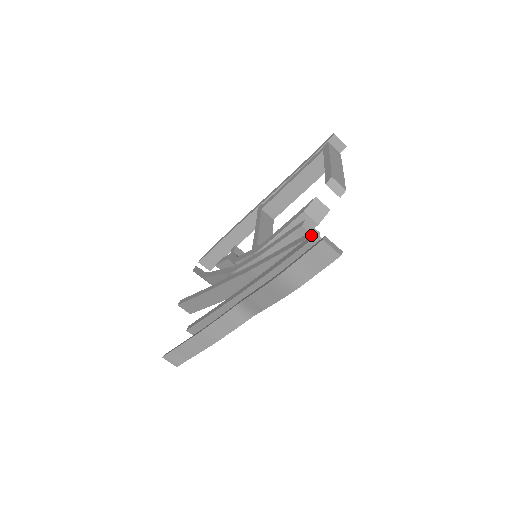
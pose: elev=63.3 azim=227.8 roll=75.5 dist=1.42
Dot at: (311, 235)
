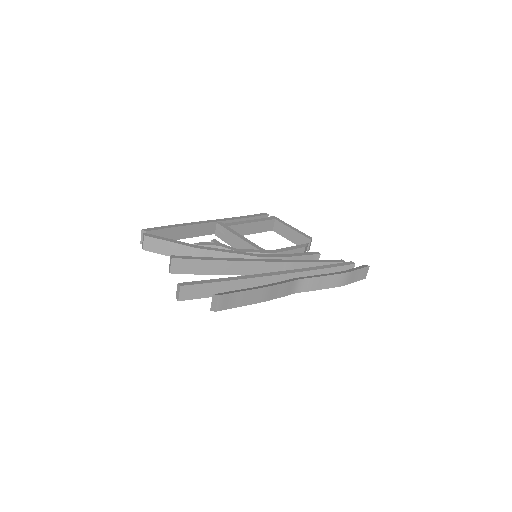
Dot at: (344, 261)
